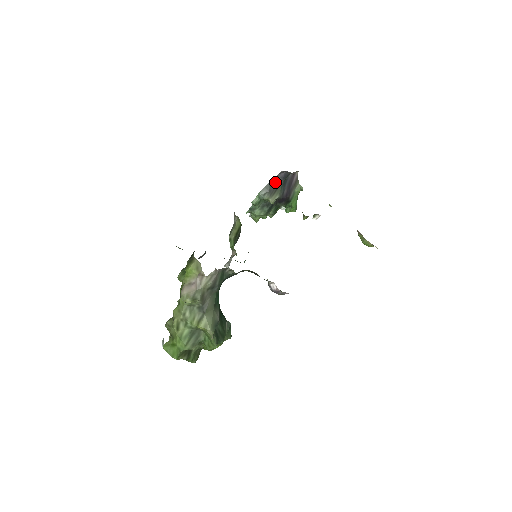
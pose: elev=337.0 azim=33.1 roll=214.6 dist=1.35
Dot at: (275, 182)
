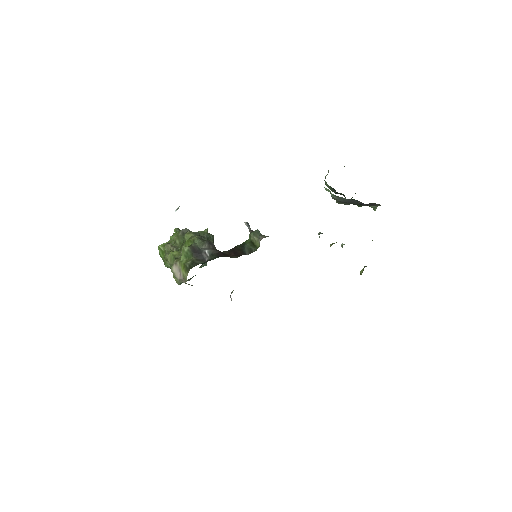
Dot at: (352, 201)
